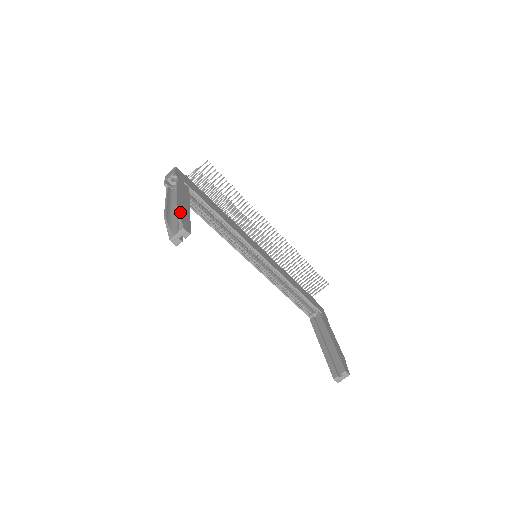
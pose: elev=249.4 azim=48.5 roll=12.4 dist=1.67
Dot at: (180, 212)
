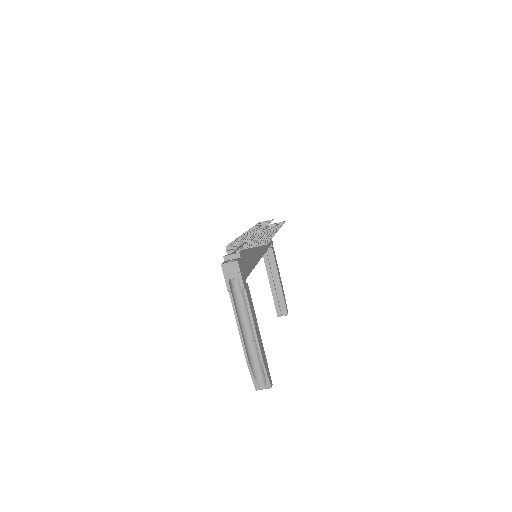
Dot at: (265, 366)
